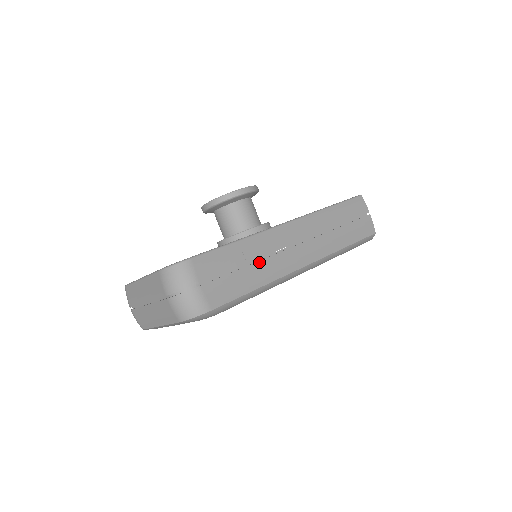
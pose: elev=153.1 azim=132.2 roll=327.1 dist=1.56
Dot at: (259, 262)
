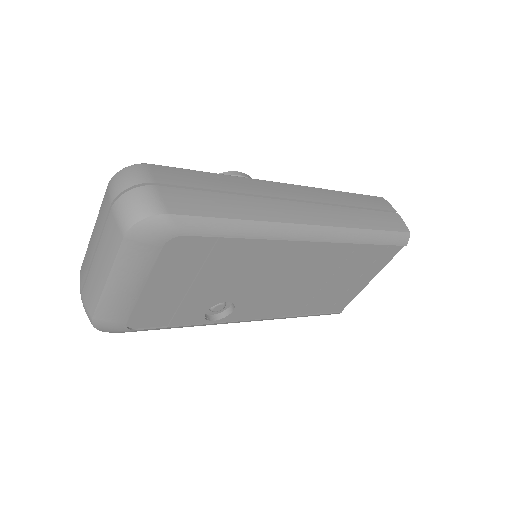
Dot at: (244, 196)
